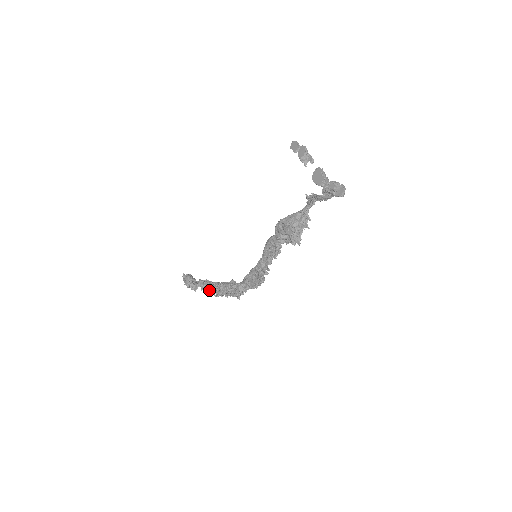
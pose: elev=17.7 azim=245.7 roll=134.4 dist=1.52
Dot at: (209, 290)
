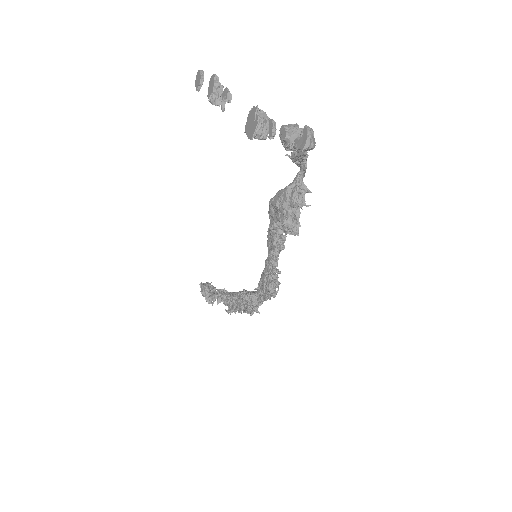
Dot at: (224, 304)
